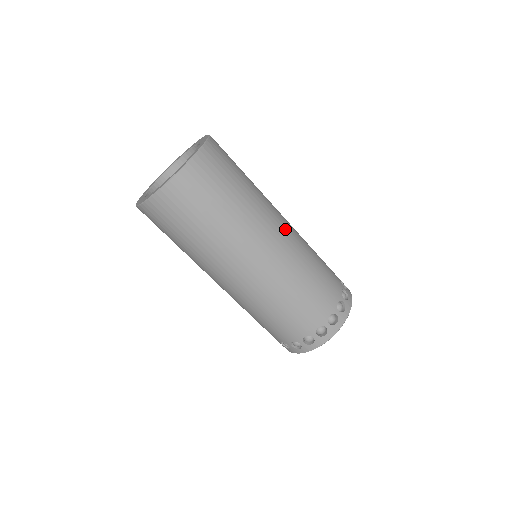
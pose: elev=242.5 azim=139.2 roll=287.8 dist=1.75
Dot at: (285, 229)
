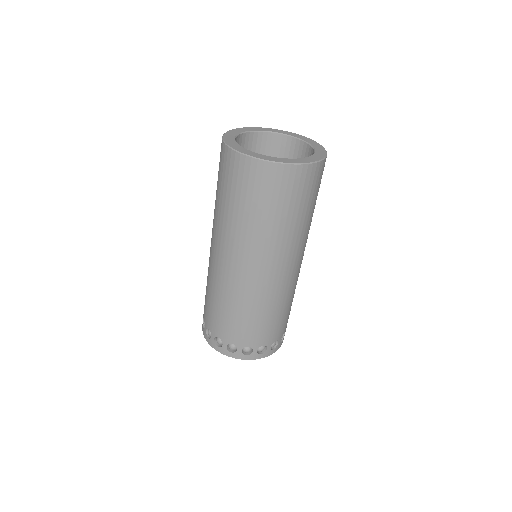
Dot at: (291, 270)
